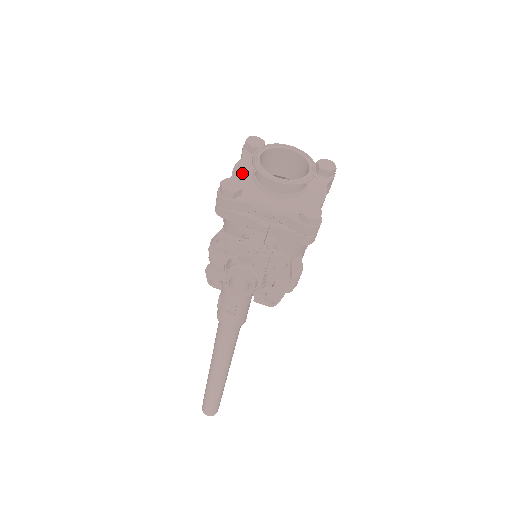
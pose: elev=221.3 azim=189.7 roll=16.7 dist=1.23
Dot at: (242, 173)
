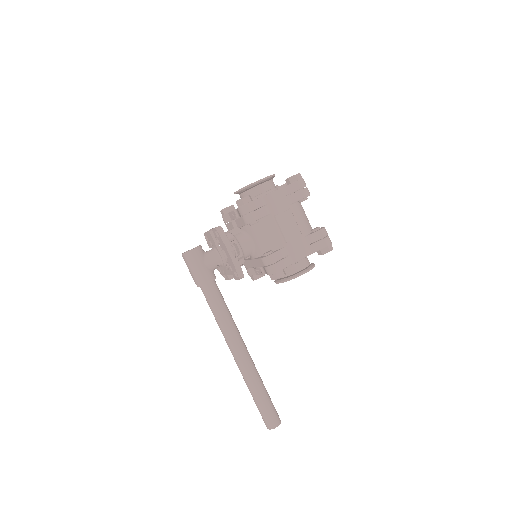
Dot at: occluded
